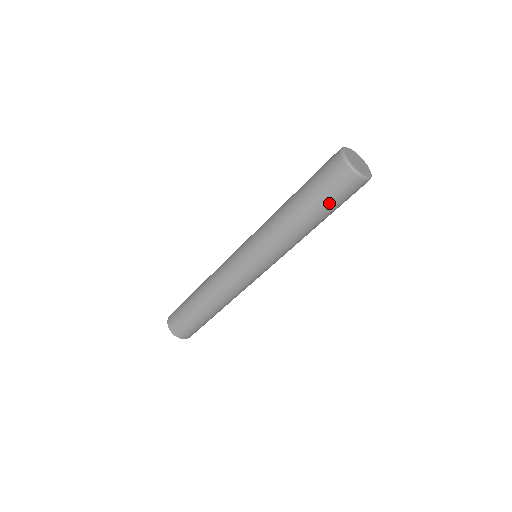
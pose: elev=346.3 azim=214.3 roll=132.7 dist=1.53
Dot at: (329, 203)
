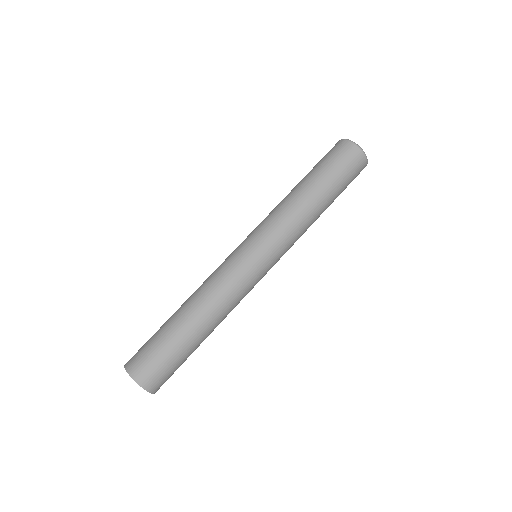
Dot at: (338, 178)
